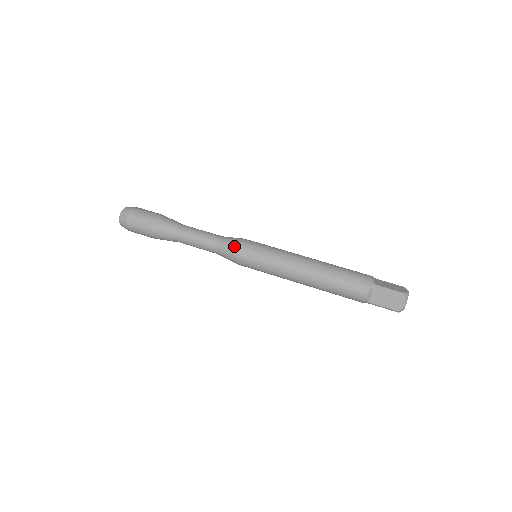
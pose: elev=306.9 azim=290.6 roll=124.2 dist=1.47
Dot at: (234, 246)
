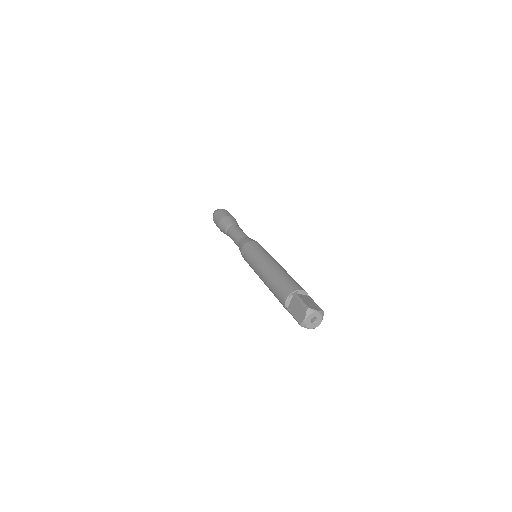
Dot at: (245, 242)
